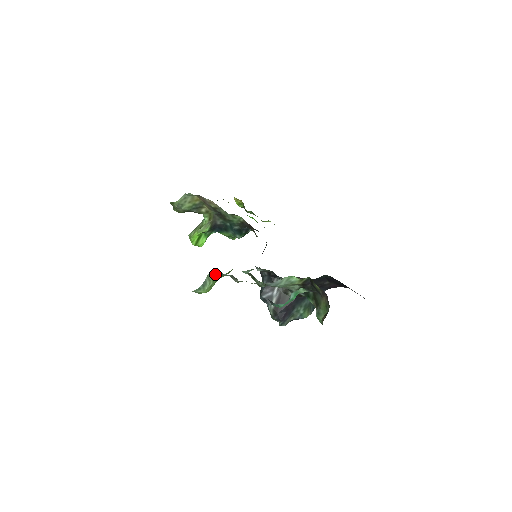
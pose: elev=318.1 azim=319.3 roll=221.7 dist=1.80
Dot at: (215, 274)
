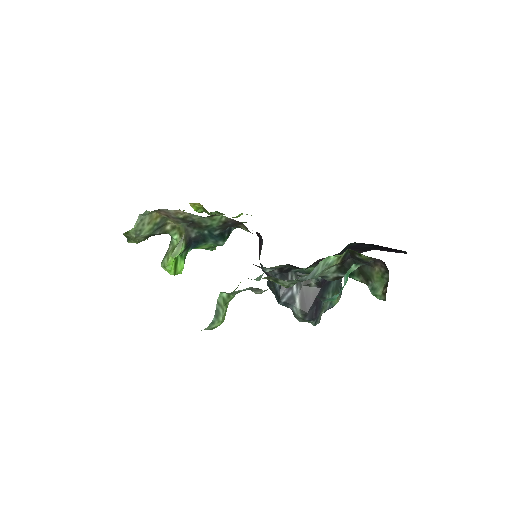
Dot at: (225, 296)
